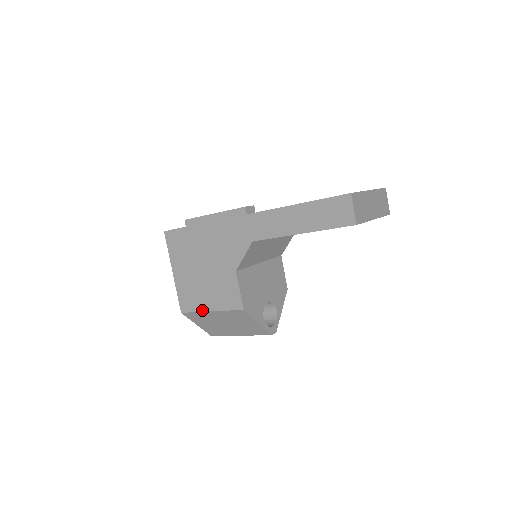
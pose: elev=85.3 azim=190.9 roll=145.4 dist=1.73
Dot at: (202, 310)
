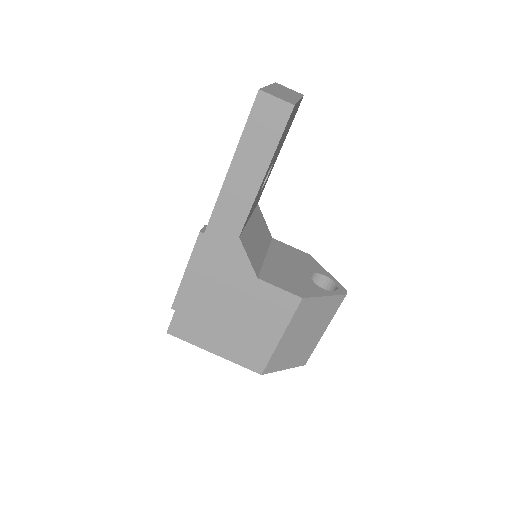
Dot at: (273, 348)
